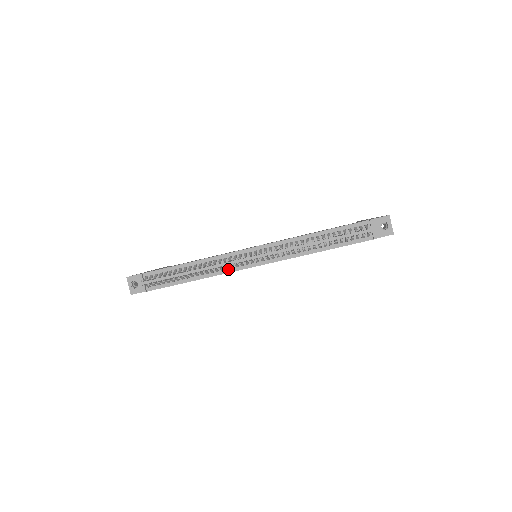
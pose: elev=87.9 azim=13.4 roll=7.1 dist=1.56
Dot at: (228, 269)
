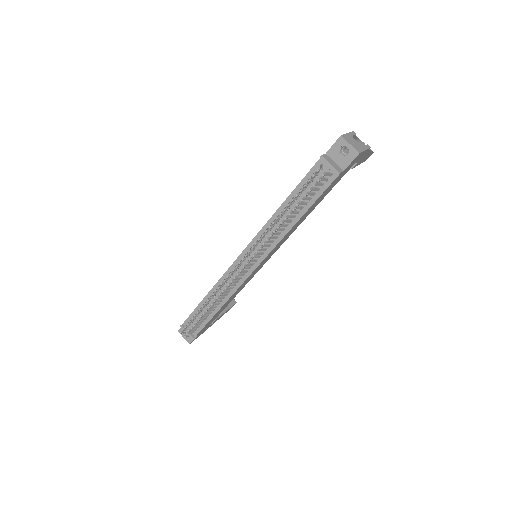
Dot at: (236, 285)
